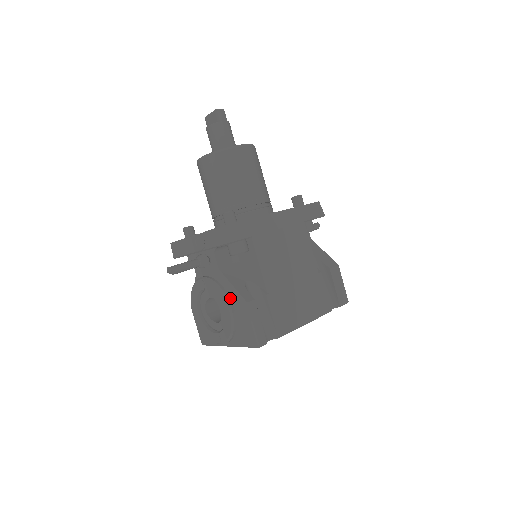
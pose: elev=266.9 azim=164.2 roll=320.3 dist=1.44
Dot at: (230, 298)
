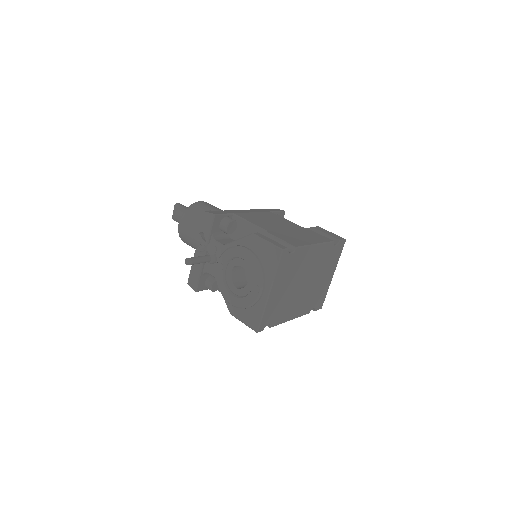
Dot at: occluded
